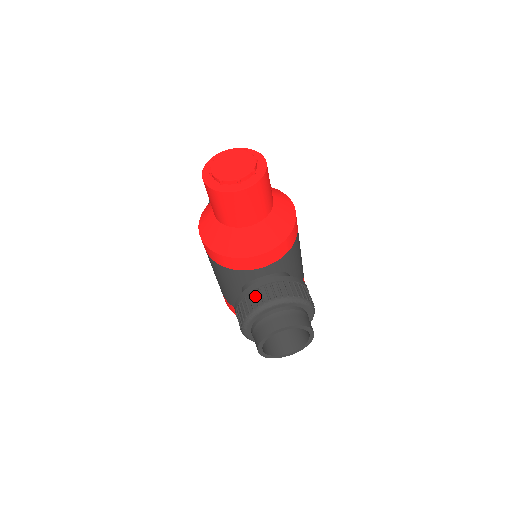
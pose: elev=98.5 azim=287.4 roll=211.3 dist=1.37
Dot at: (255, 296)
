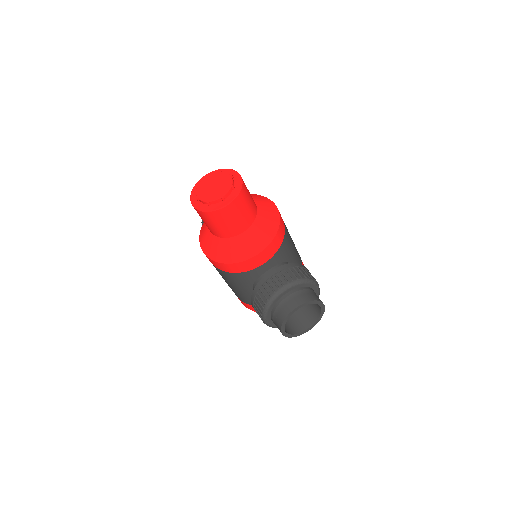
Dot at: (265, 289)
